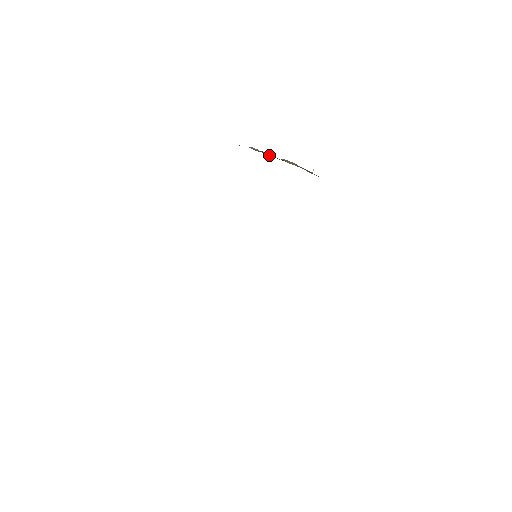
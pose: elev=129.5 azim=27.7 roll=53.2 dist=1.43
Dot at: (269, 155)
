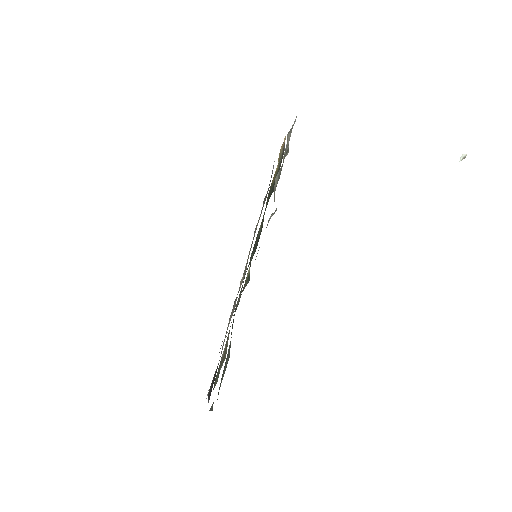
Dot at: occluded
